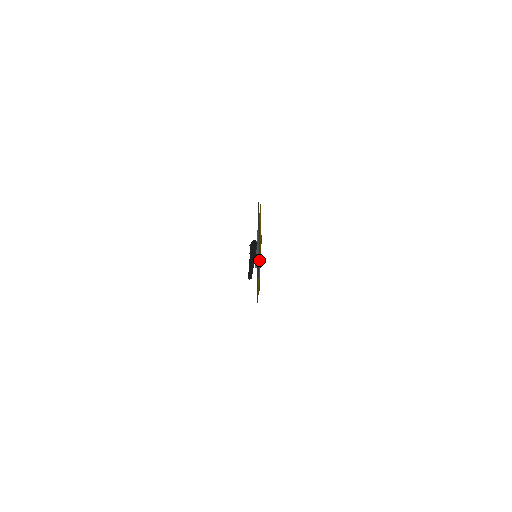
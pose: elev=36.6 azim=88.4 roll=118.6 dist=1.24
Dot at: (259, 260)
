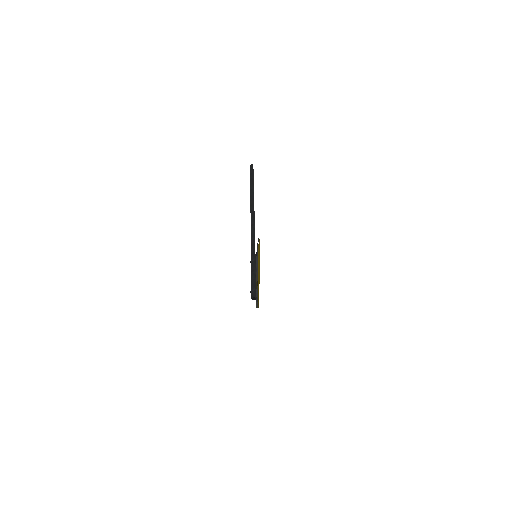
Dot at: occluded
